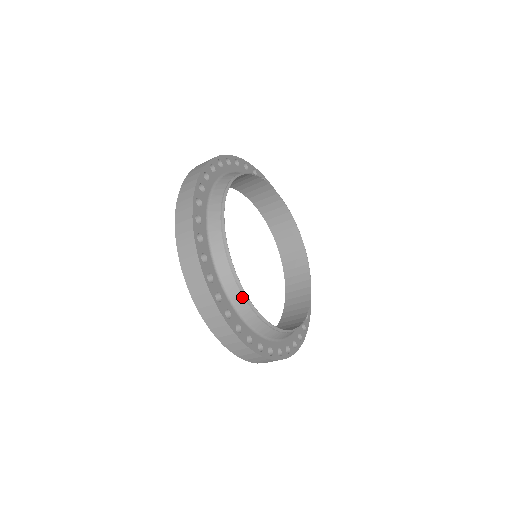
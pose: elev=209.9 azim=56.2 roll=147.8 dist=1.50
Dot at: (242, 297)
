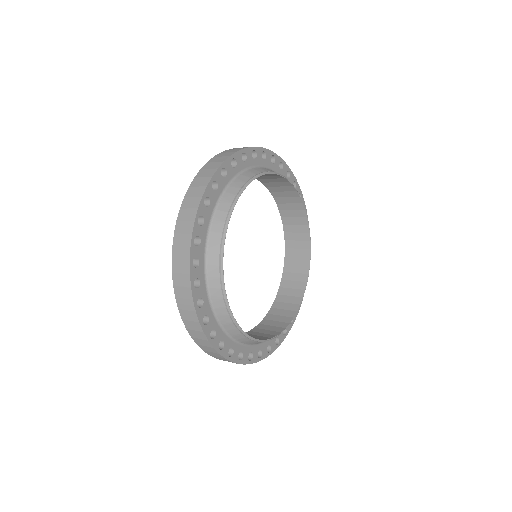
Dot at: (243, 336)
